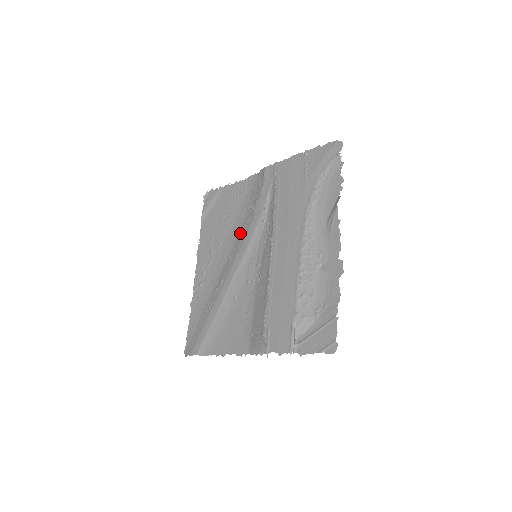
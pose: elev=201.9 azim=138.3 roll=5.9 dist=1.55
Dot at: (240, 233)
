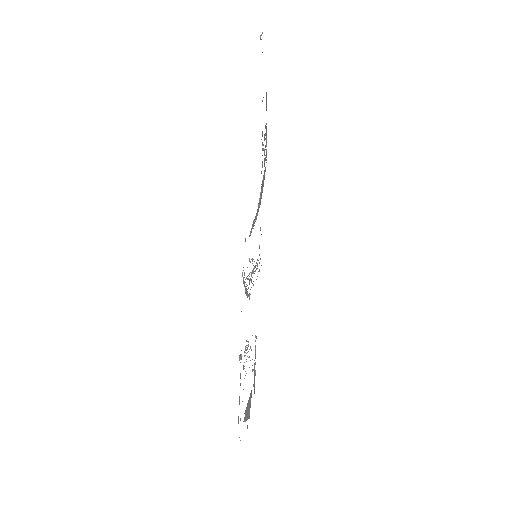
Dot at: occluded
